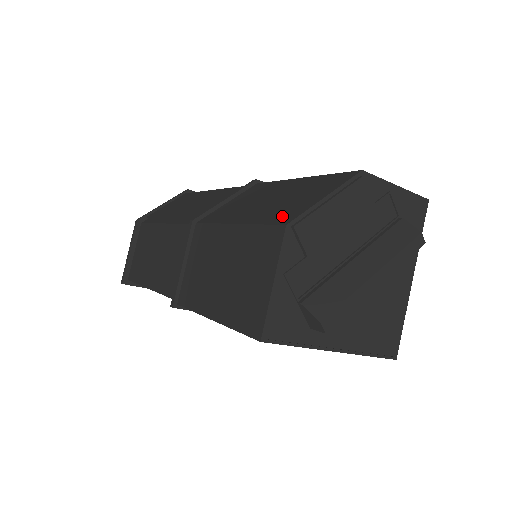
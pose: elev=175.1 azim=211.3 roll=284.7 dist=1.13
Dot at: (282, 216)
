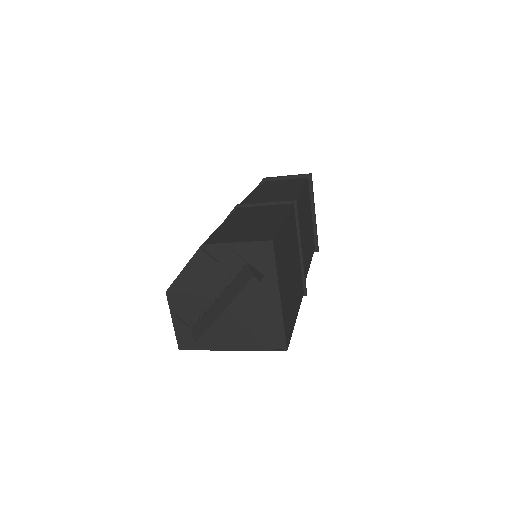
Dot at: occluded
